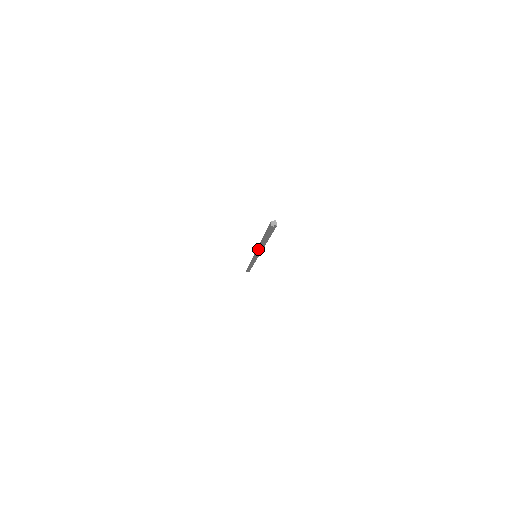
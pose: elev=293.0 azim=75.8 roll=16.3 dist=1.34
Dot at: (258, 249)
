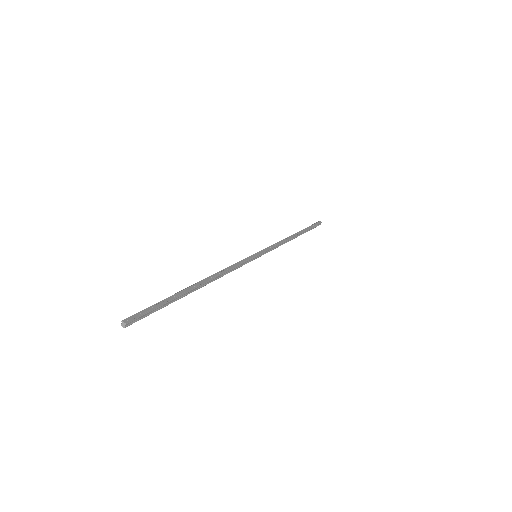
Dot at: (222, 276)
